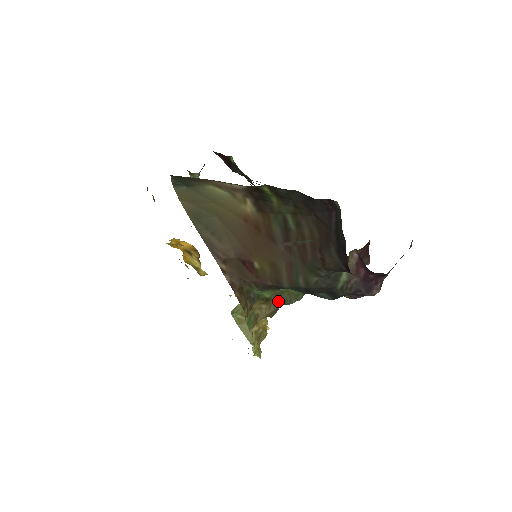
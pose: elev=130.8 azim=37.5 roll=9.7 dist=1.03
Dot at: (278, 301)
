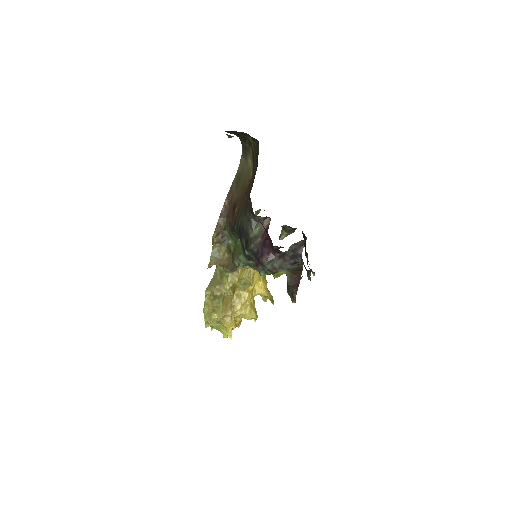
Dot at: (233, 255)
